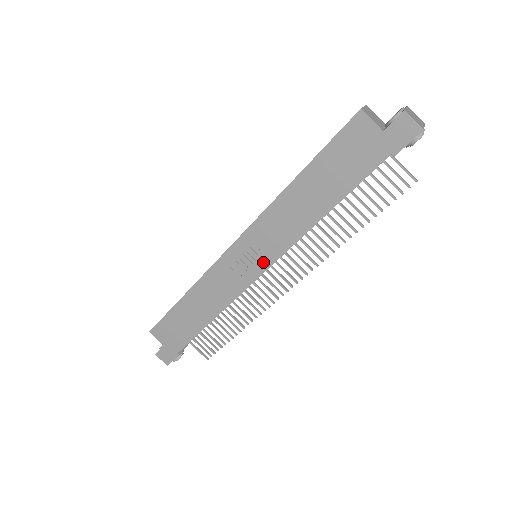
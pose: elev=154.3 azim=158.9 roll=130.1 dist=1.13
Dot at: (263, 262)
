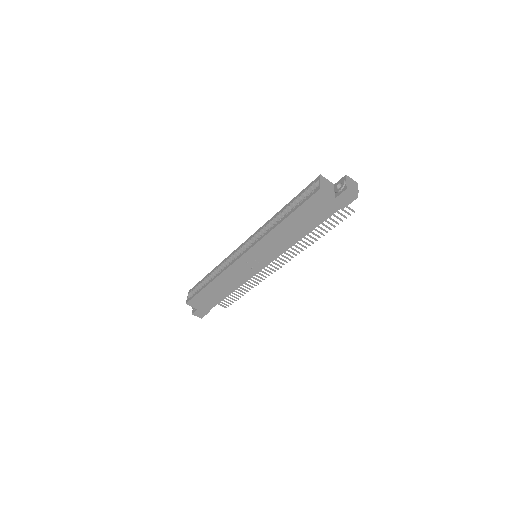
Dot at: (263, 263)
